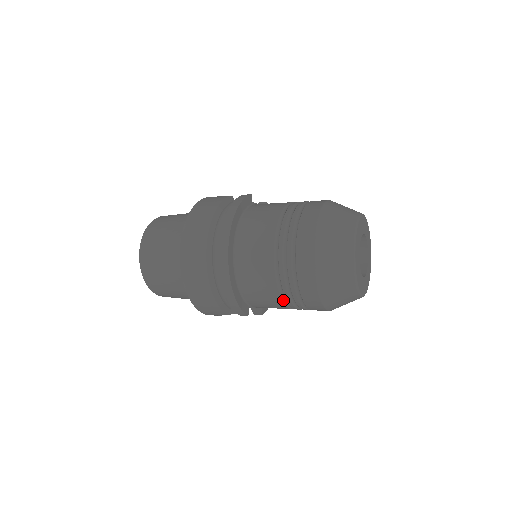
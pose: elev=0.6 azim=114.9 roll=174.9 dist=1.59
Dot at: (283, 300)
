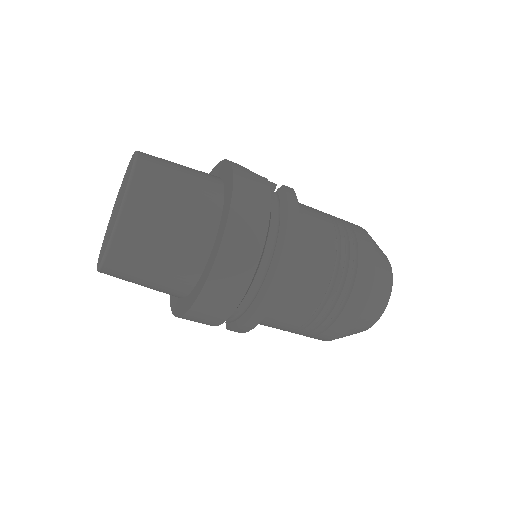
Dot at: (293, 330)
